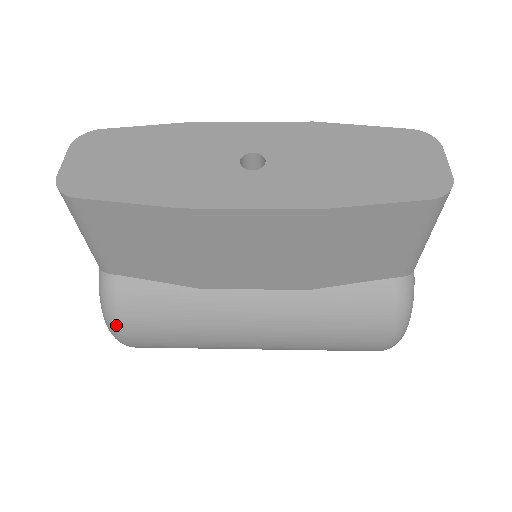
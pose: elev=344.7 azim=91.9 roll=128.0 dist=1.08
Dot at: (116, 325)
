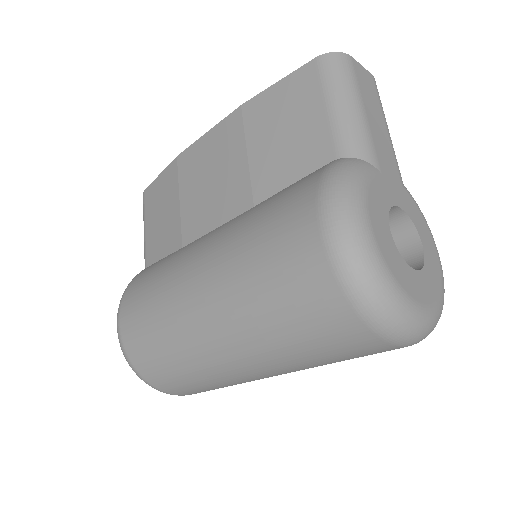
Dot at: (121, 300)
